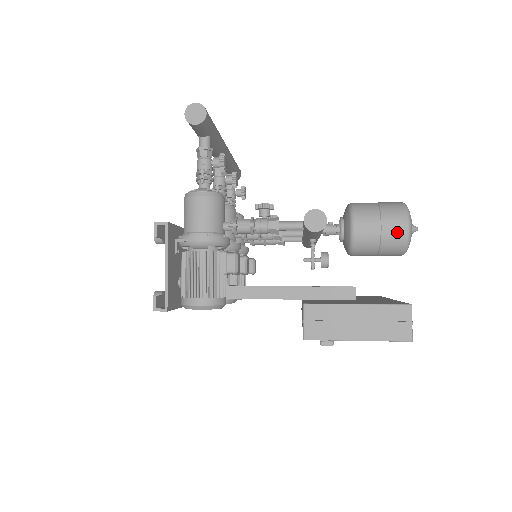
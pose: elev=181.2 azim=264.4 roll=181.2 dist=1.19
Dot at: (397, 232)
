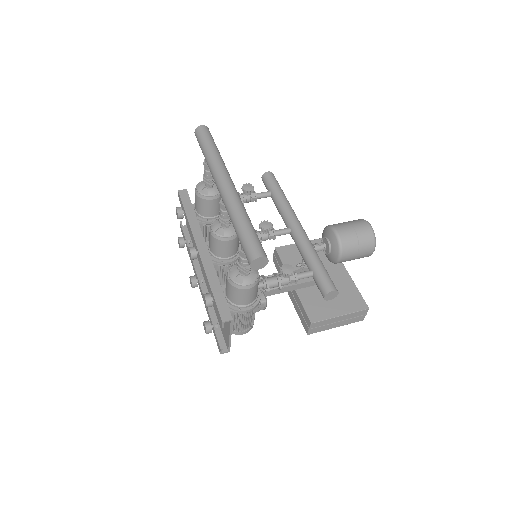
Dot at: (366, 256)
